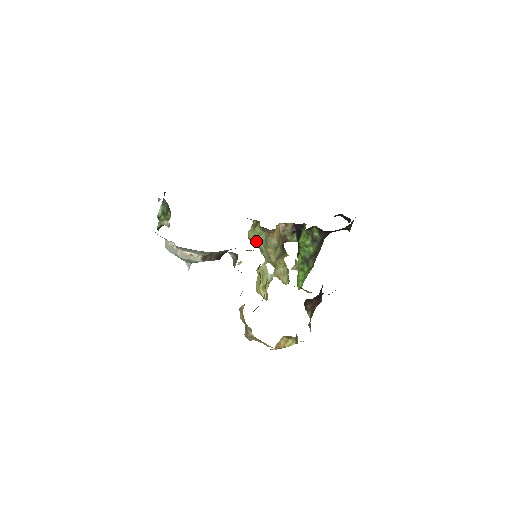
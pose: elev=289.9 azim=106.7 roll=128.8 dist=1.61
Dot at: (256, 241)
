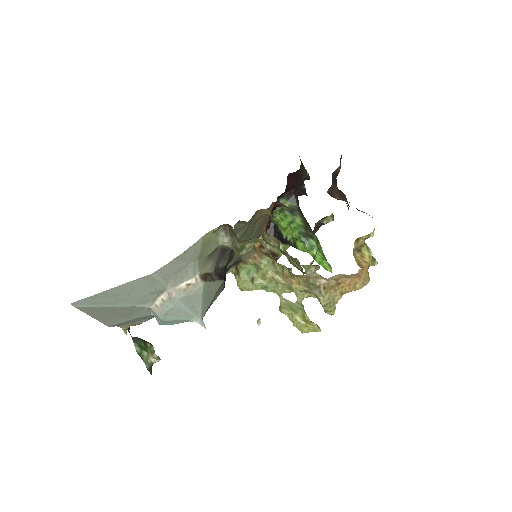
Dot at: (251, 284)
